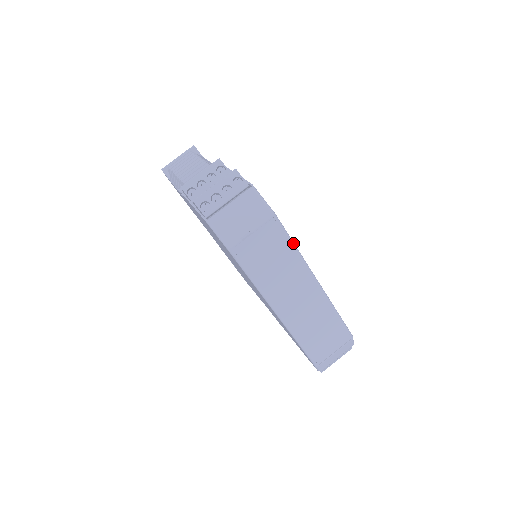
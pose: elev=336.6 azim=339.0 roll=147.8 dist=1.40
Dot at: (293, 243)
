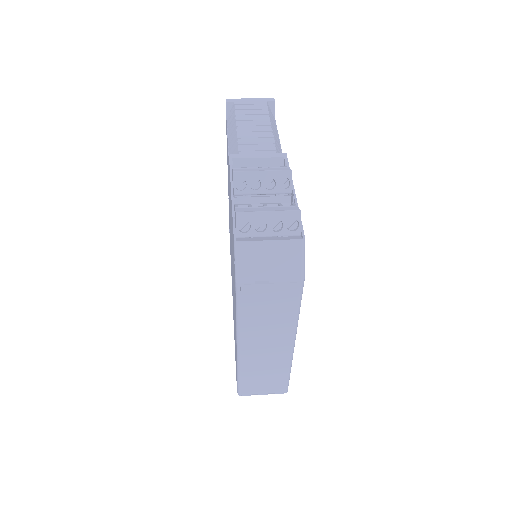
Dot at: occluded
